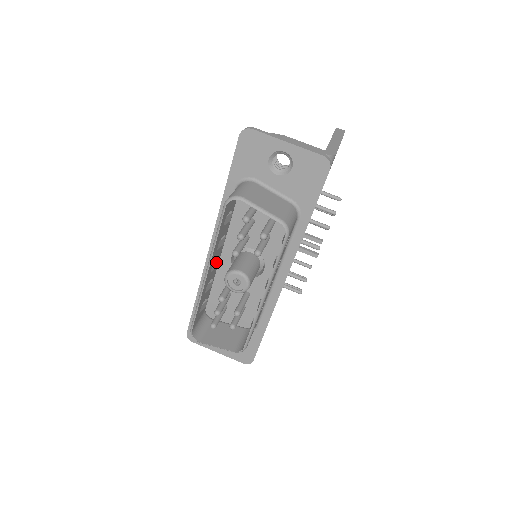
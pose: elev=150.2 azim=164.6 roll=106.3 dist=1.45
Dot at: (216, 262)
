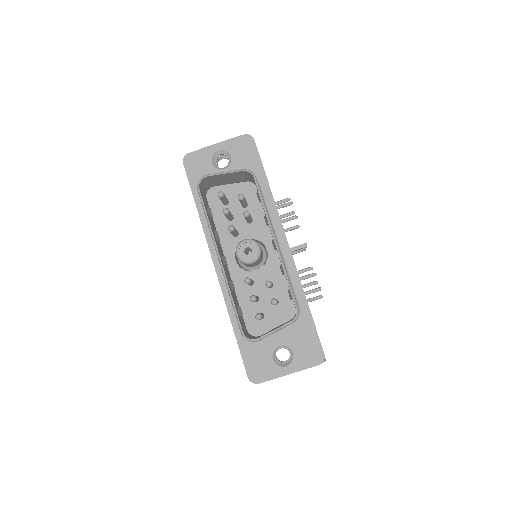
Dot at: (224, 258)
